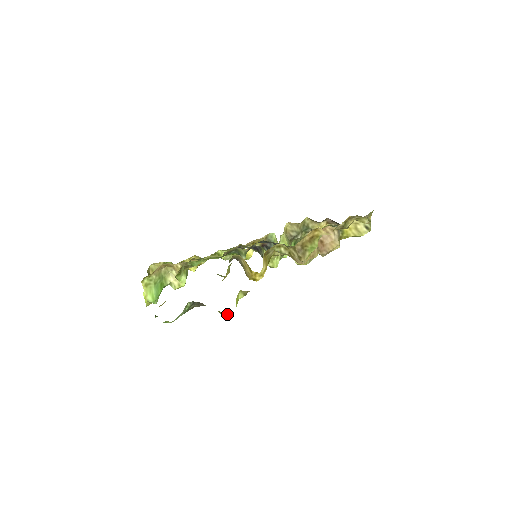
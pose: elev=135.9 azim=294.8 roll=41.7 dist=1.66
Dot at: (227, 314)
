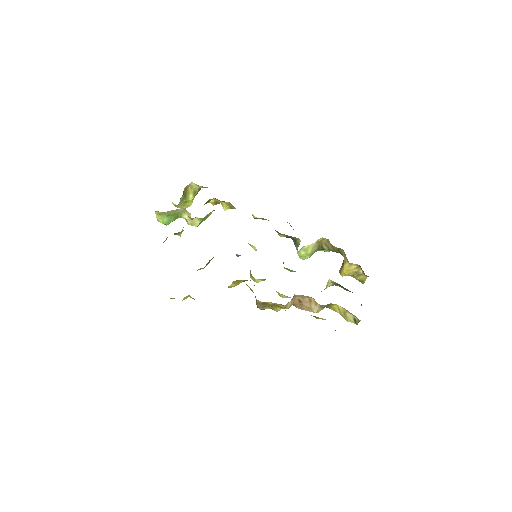
Dot at: occluded
